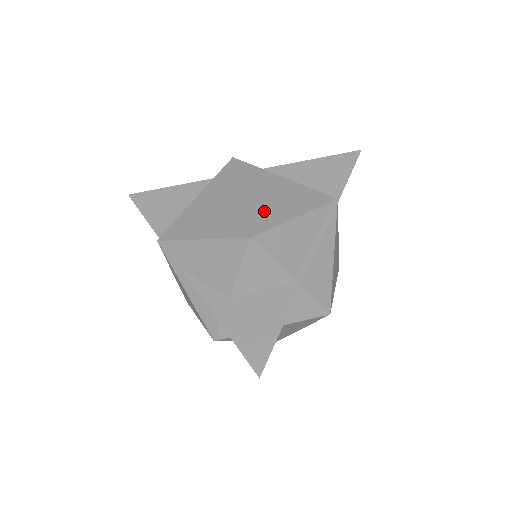
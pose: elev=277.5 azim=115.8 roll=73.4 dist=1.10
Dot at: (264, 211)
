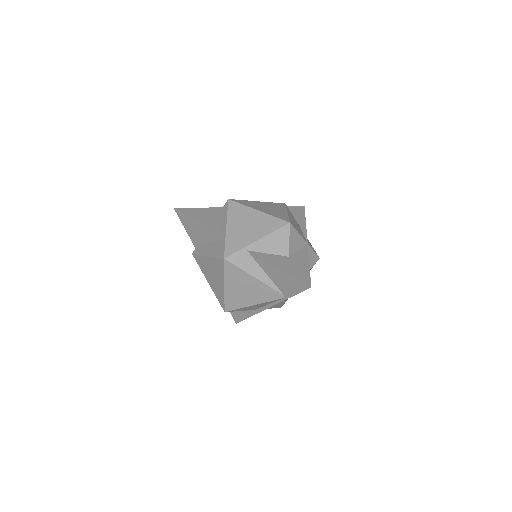
Dot at: (236, 299)
